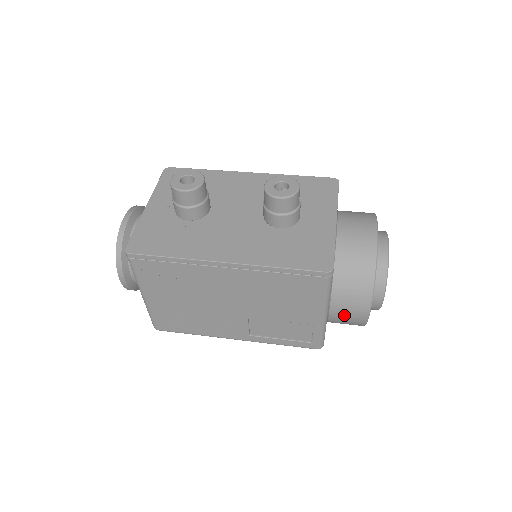
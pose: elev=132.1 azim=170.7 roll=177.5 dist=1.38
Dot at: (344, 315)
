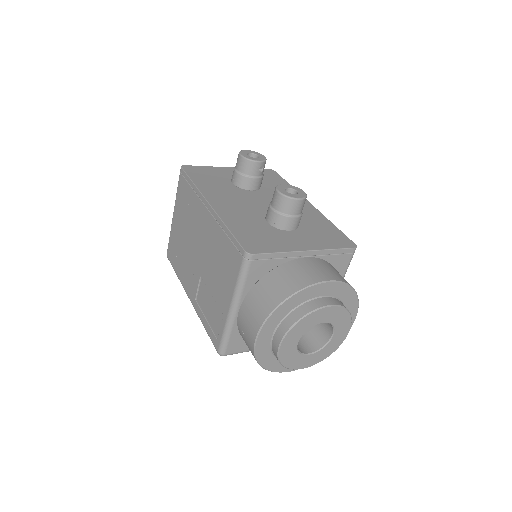
Dot at: (245, 324)
